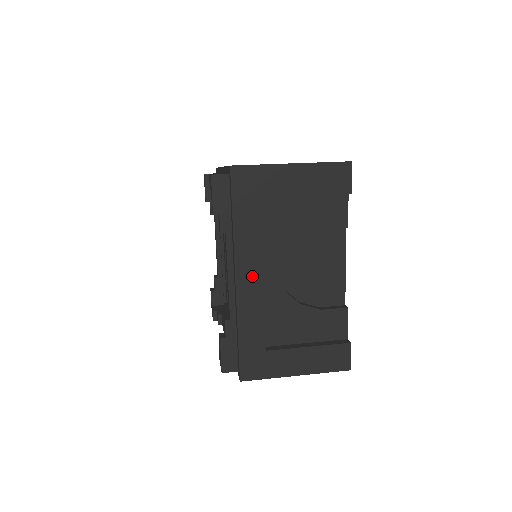
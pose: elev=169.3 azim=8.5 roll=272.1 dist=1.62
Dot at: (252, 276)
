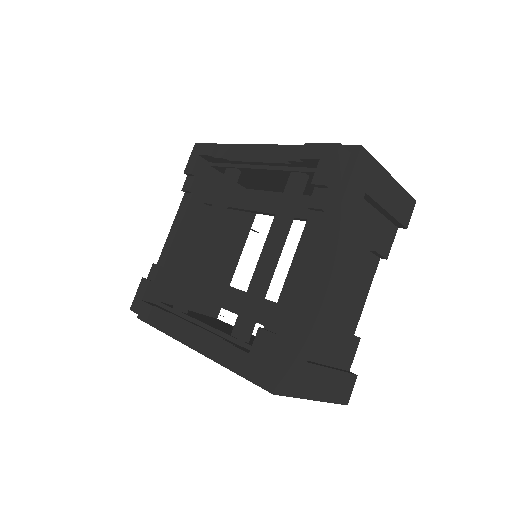
Dot at: (330, 270)
